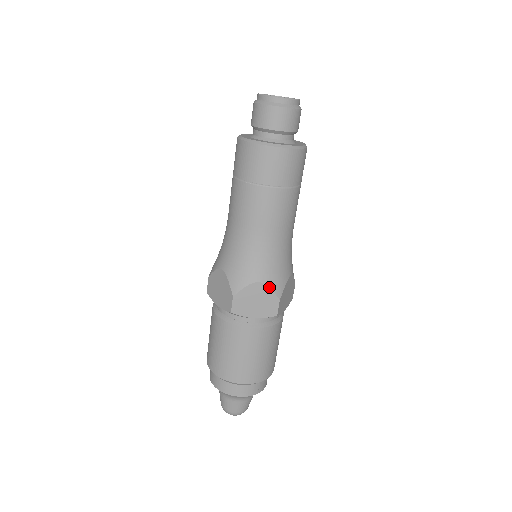
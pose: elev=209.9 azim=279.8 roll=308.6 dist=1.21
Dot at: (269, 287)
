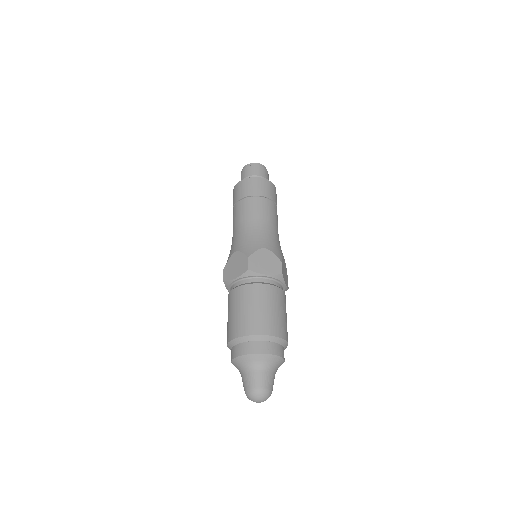
Dot at: (272, 252)
